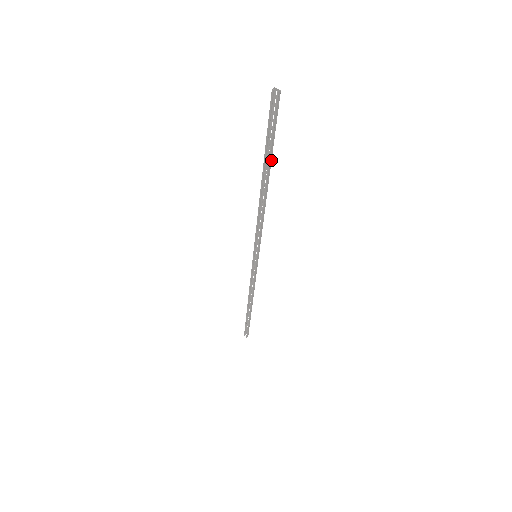
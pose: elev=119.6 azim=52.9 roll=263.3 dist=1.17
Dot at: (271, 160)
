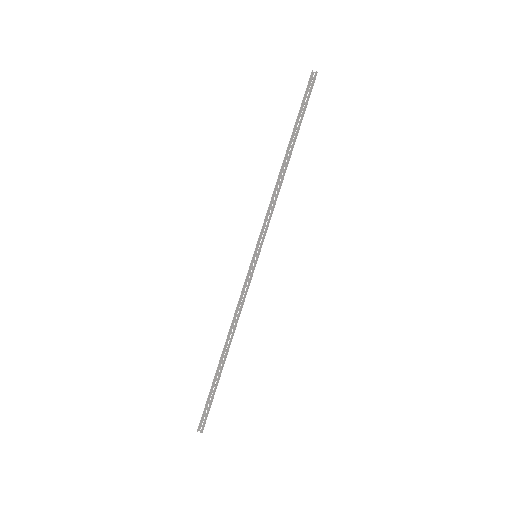
Dot at: (298, 132)
